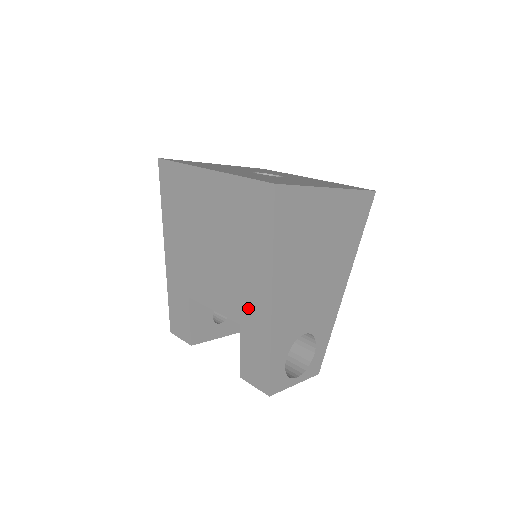
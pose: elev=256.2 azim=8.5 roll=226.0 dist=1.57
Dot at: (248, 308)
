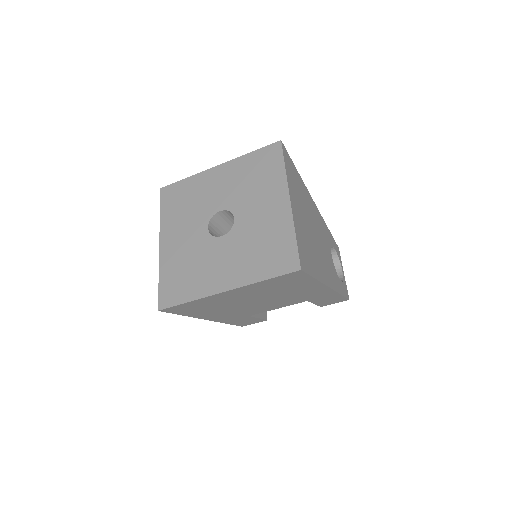
Dot at: (310, 296)
